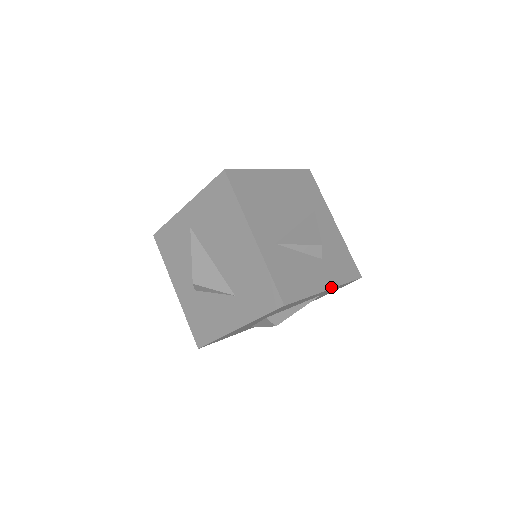
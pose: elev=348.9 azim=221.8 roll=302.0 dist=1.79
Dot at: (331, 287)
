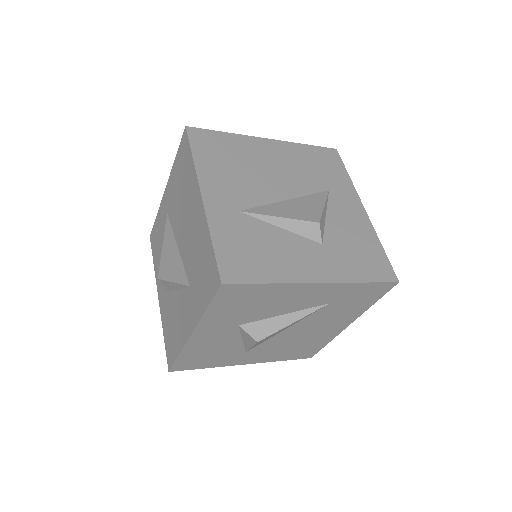
Dot at: (328, 281)
